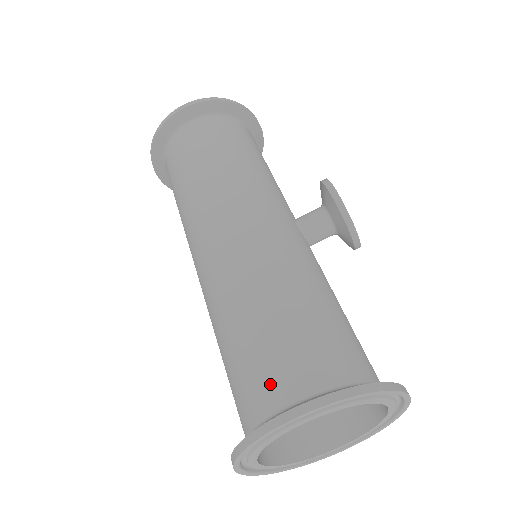
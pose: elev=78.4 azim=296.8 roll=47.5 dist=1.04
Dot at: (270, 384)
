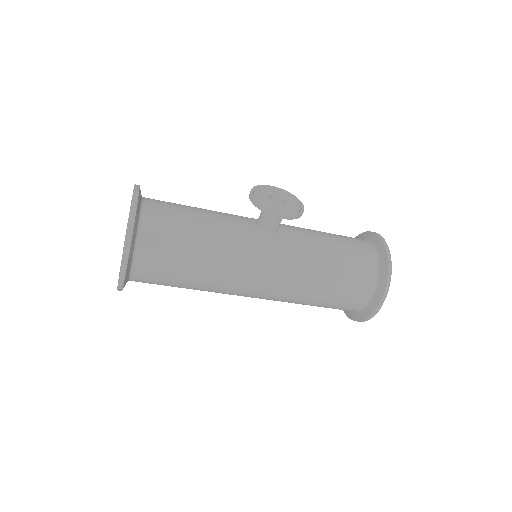
Dot at: (353, 305)
